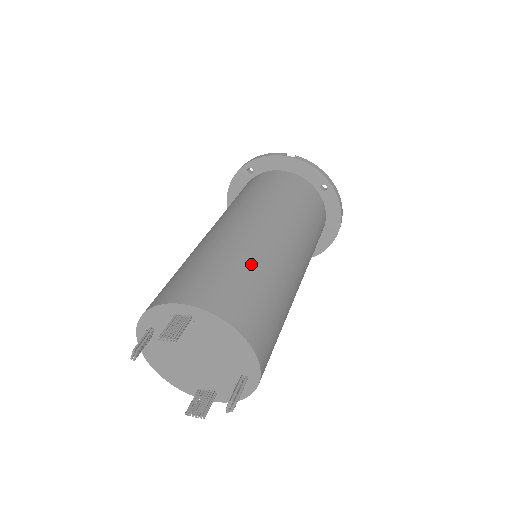
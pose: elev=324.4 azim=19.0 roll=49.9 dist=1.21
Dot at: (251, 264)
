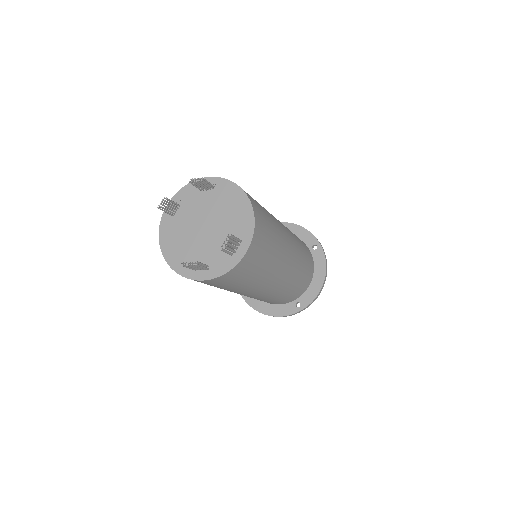
Dot at: occluded
